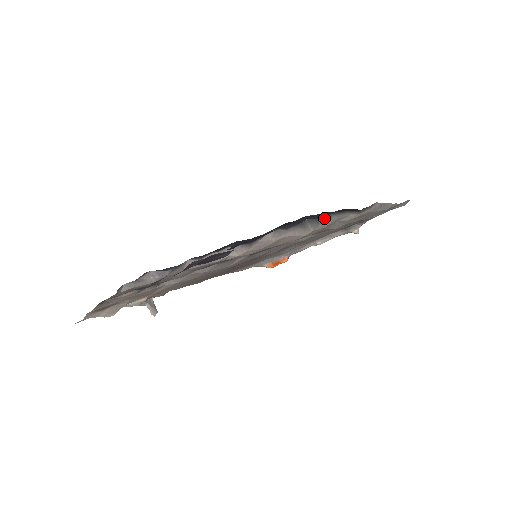
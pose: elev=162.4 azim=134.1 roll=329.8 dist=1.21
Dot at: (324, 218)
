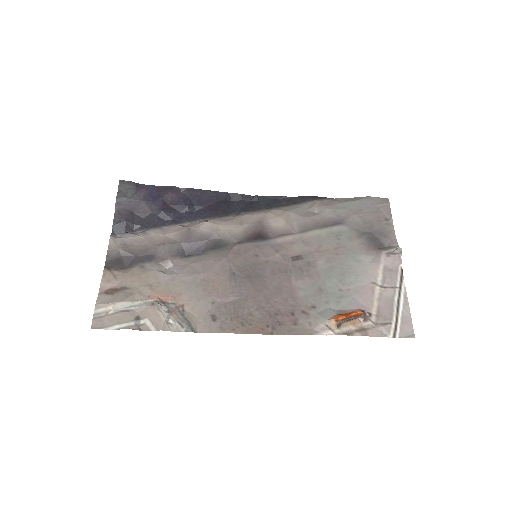
Dot at: (281, 207)
